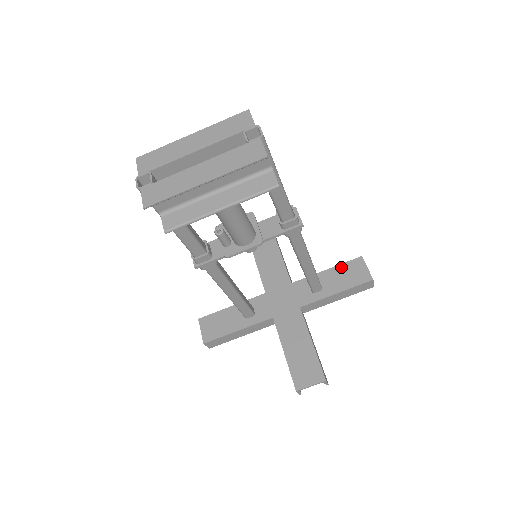
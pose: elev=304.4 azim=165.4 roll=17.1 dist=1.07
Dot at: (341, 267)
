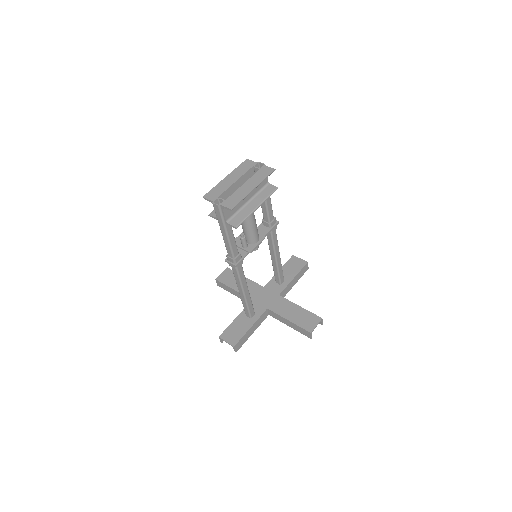
Dot at: (286, 265)
